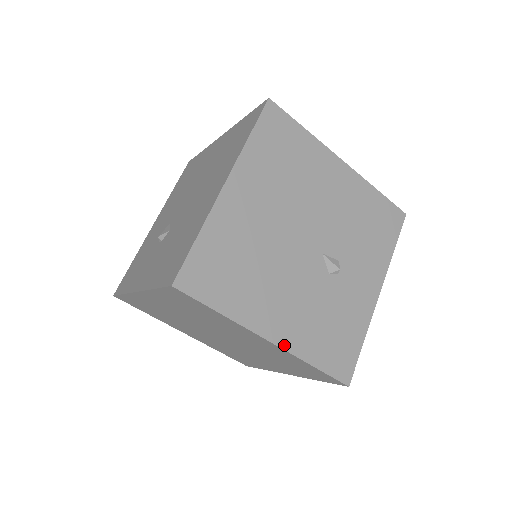
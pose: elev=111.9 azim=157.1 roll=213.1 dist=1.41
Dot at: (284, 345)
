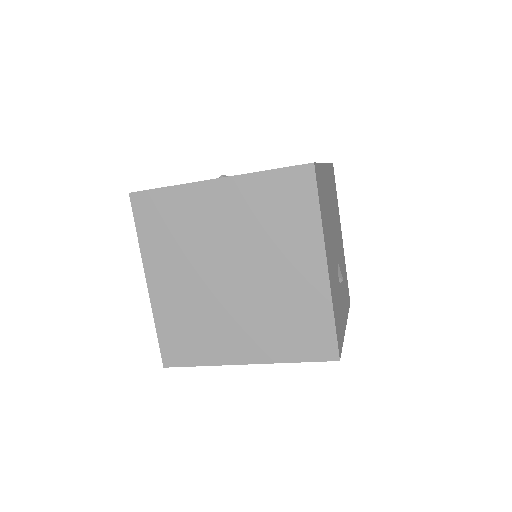
Dot at: (330, 280)
